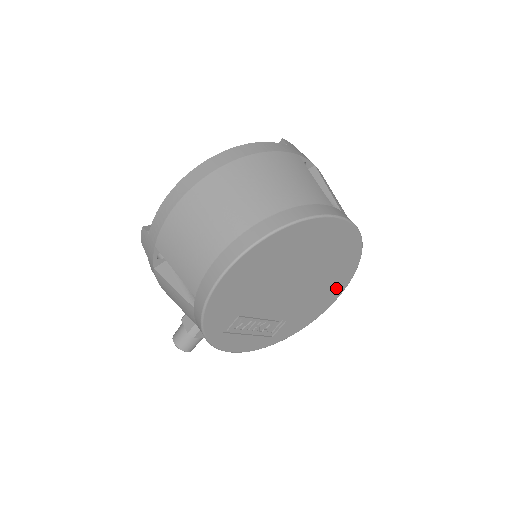
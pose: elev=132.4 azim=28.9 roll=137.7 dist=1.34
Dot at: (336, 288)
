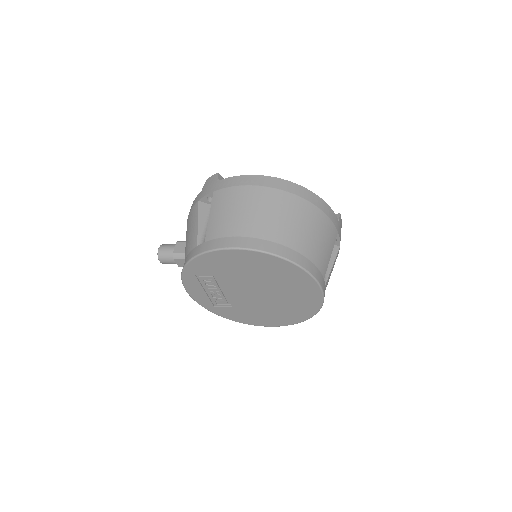
Dot at: (276, 320)
